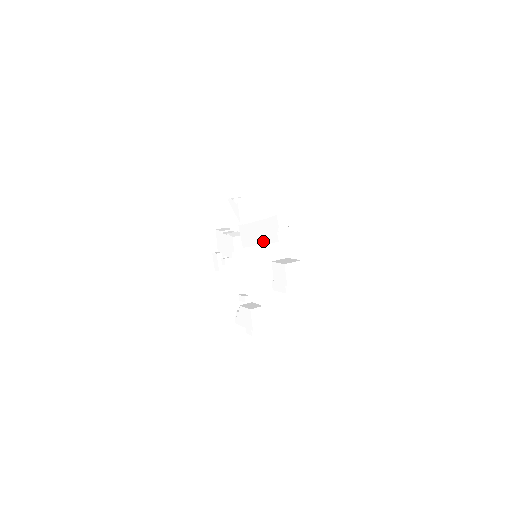
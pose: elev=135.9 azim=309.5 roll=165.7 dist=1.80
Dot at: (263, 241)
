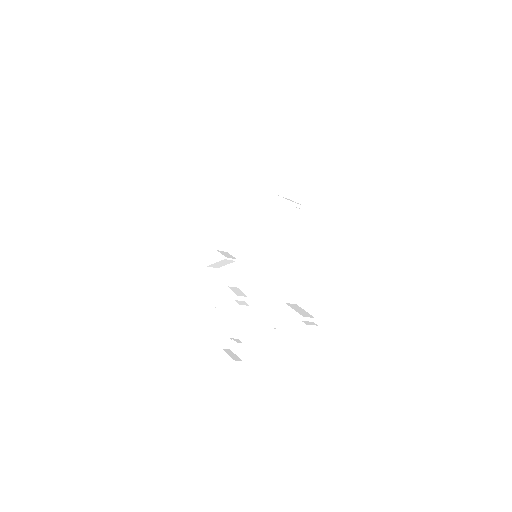
Dot at: (247, 182)
